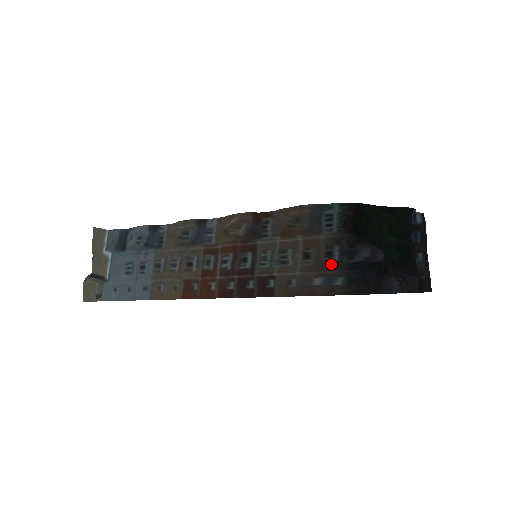
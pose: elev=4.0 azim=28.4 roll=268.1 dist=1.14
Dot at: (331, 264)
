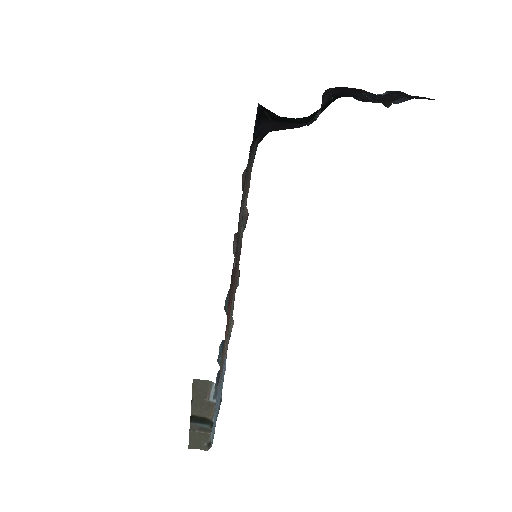
Dot at: (249, 165)
